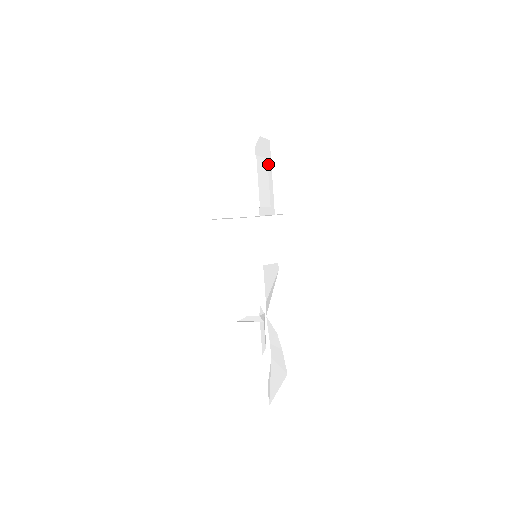
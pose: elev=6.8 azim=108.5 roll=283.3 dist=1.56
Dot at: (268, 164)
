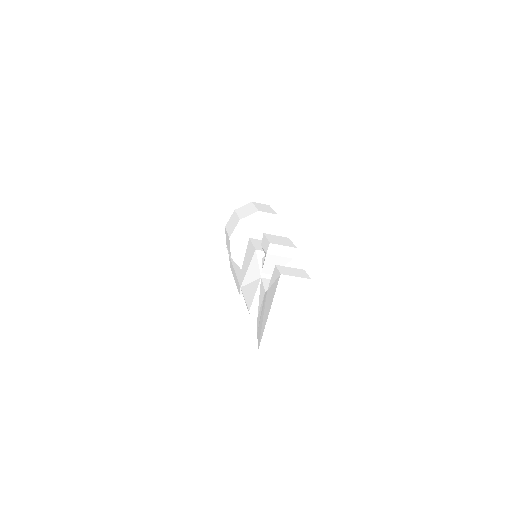
Dot at: occluded
